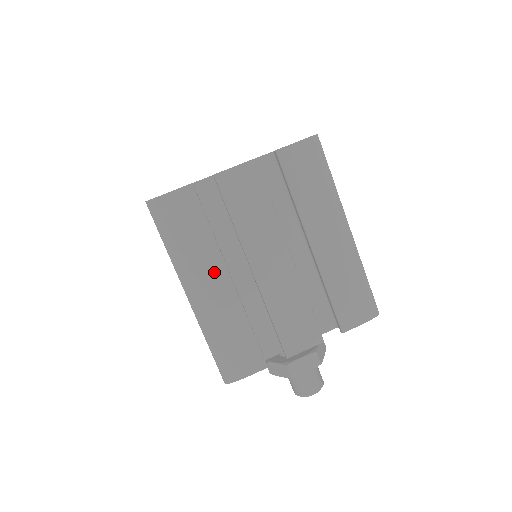
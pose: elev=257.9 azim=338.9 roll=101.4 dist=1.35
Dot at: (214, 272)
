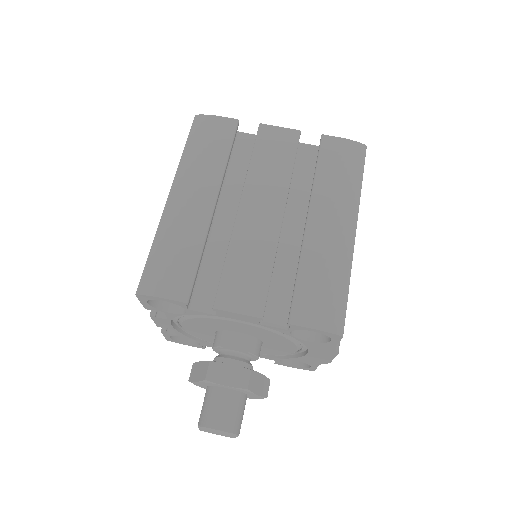
Dot at: (205, 188)
